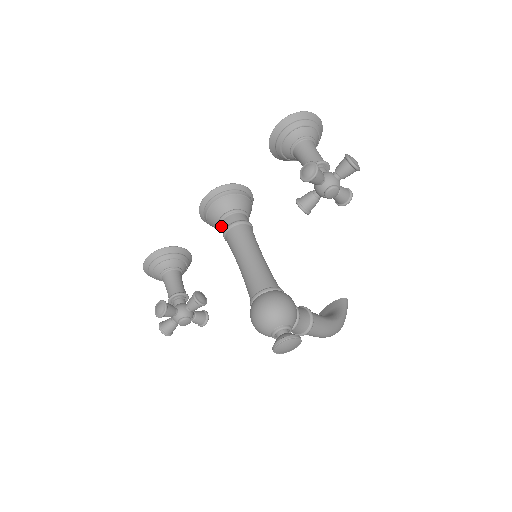
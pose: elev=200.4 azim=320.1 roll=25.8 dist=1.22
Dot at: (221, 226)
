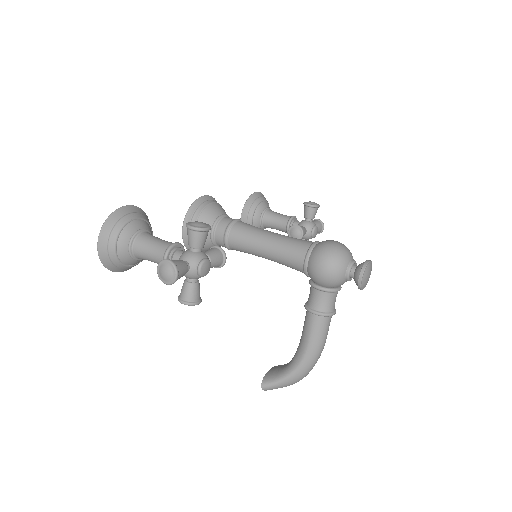
Dot at: (221, 221)
